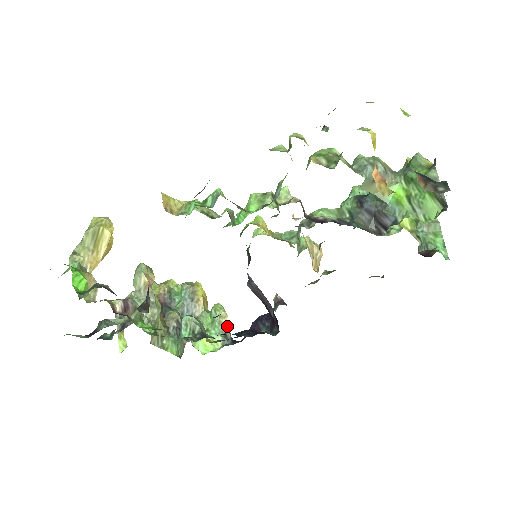
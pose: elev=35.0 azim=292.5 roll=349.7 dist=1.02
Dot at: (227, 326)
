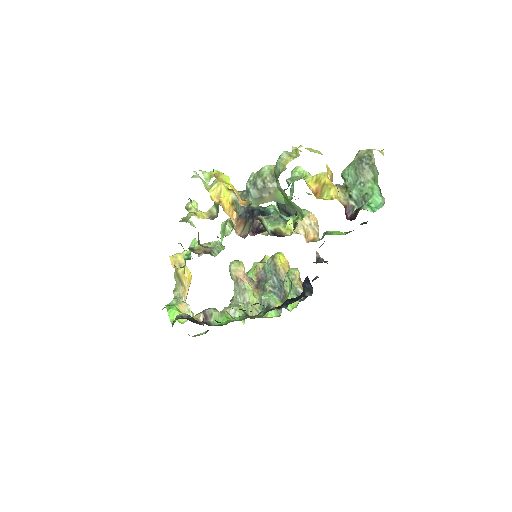
Dot at: (301, 284)
